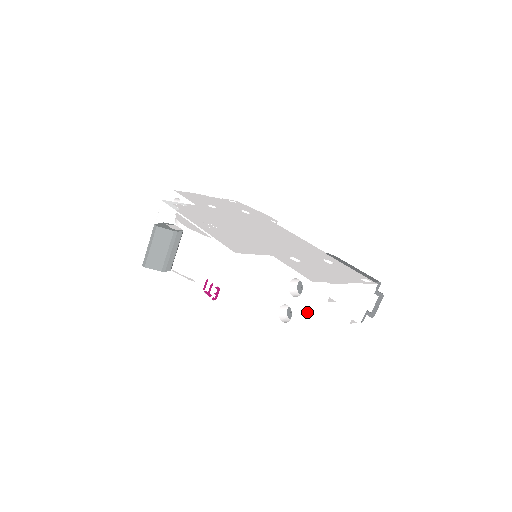
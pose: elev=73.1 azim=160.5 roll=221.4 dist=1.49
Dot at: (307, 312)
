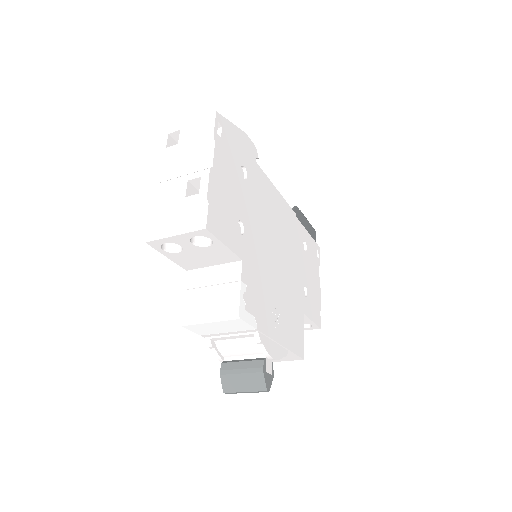
Dot at: occluded
